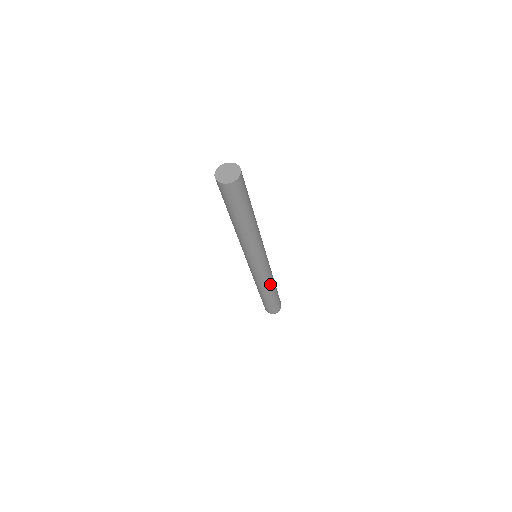
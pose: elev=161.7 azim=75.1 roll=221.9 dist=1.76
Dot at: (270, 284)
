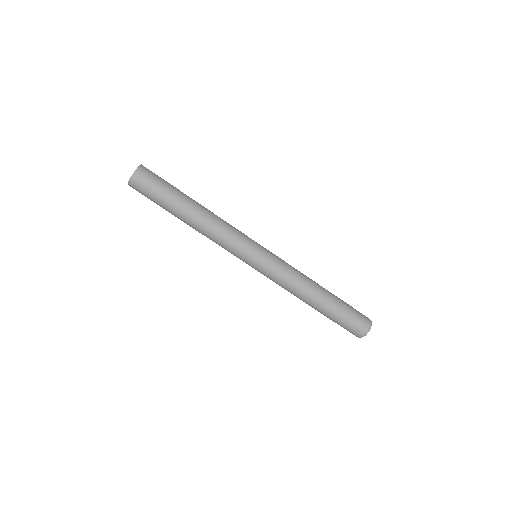
Dot at: (302, 289)
